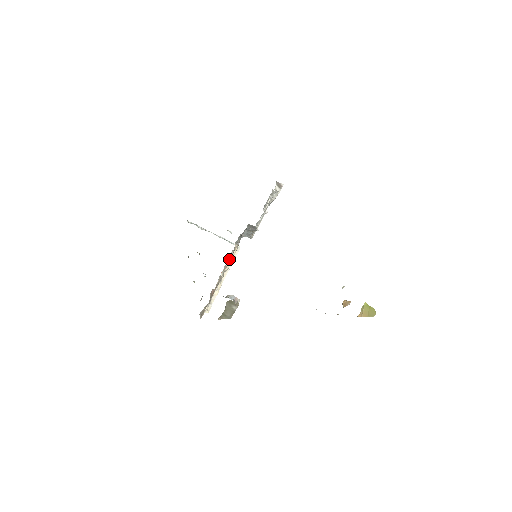
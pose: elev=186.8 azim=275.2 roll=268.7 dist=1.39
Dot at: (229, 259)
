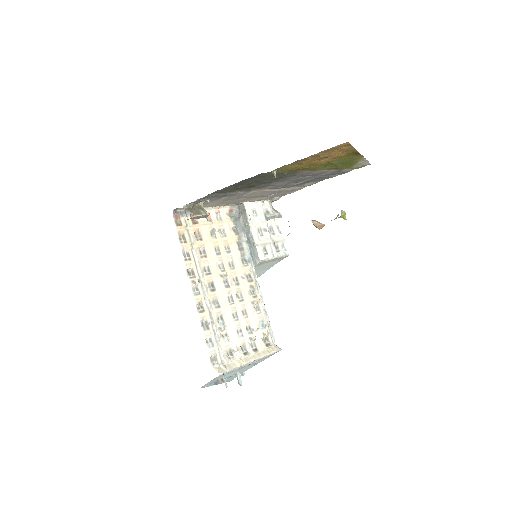
Dot at: (219, 221)
